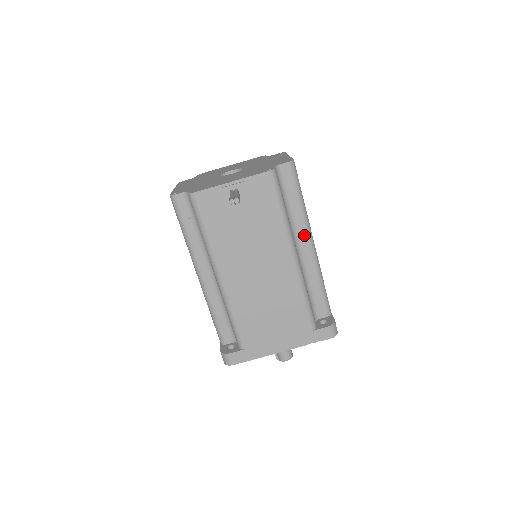
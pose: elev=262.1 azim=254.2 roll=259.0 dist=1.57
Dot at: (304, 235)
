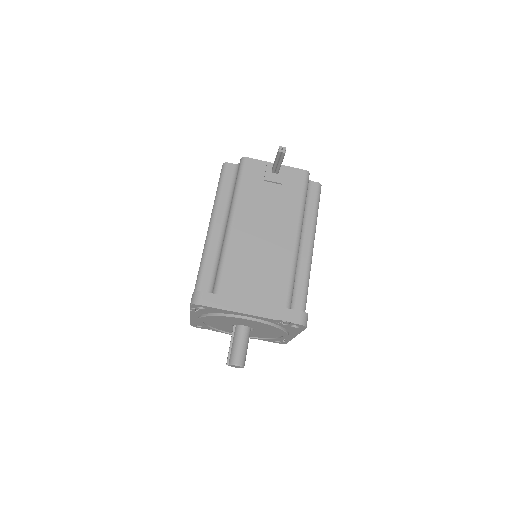
Dot at: (309, 237)
